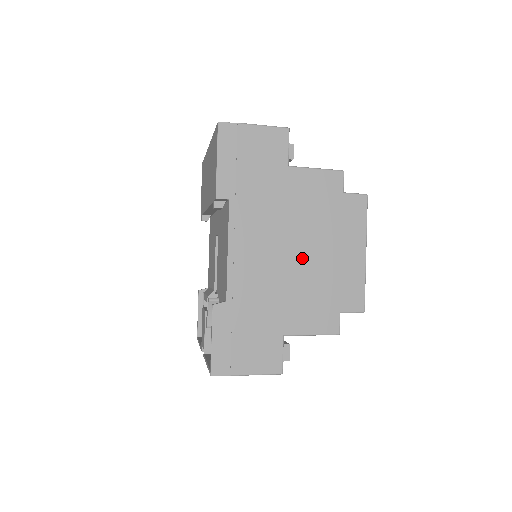
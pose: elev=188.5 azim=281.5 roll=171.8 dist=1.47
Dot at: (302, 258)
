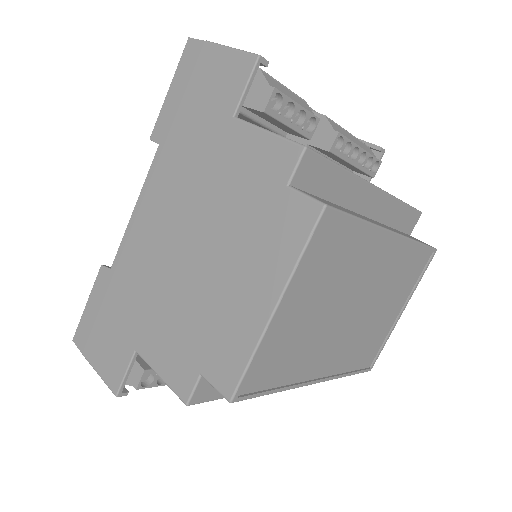
Dot at: (193, 262)
